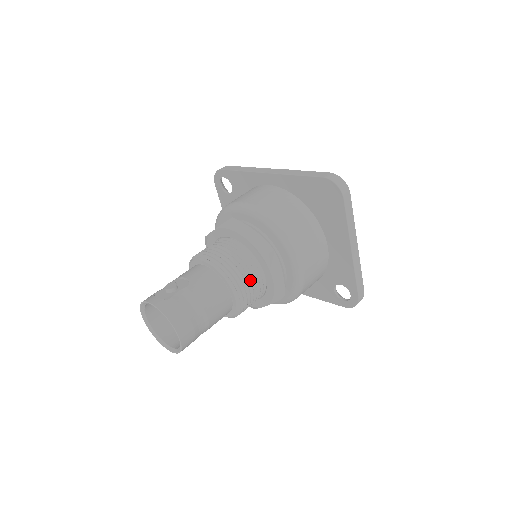
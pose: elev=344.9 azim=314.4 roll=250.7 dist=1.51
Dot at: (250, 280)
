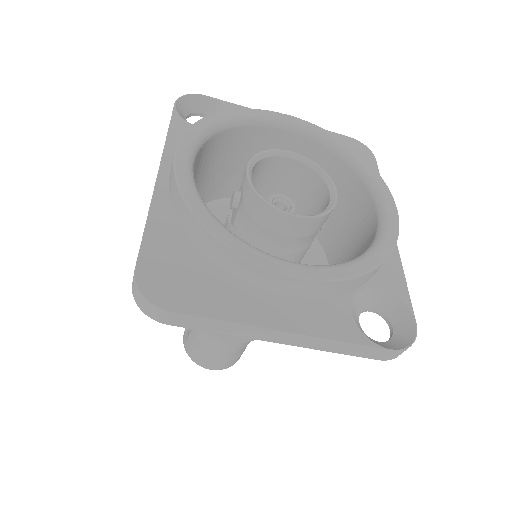
Dot at: occluded
